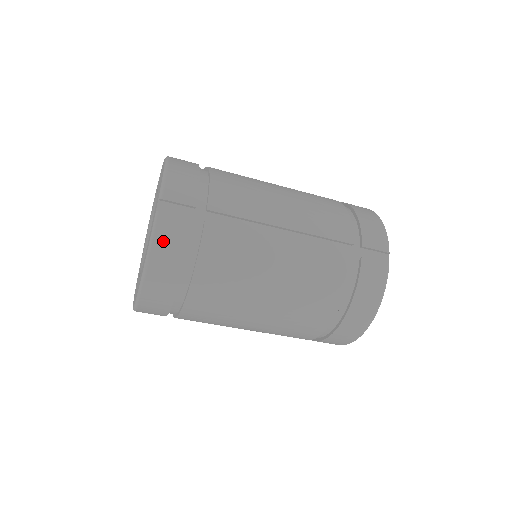
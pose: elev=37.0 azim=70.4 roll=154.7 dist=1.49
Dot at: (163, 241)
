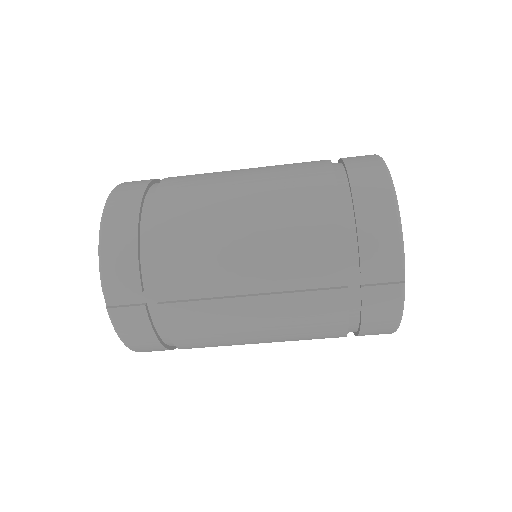
Dot at: (127, 331)
